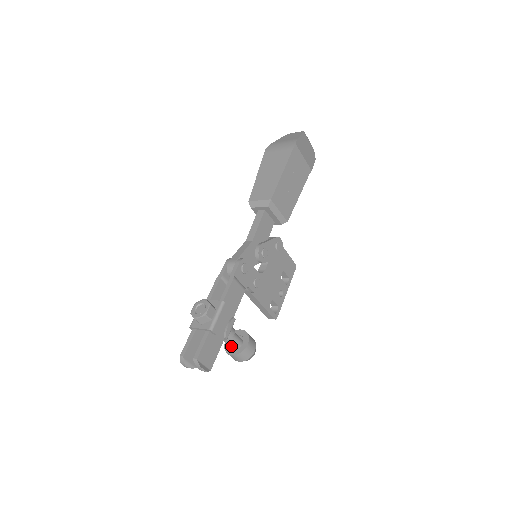
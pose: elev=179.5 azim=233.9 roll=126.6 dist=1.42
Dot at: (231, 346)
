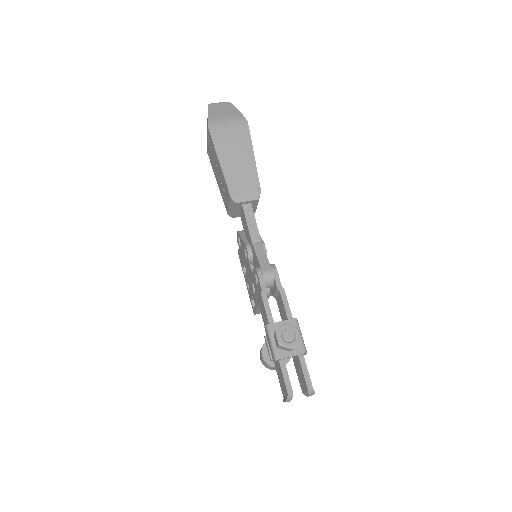
Dot at: occluded
